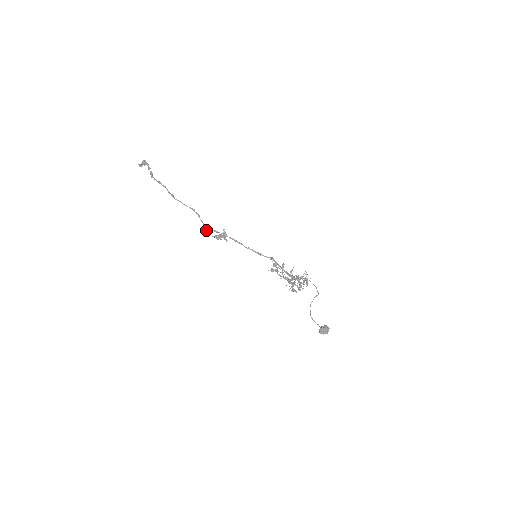
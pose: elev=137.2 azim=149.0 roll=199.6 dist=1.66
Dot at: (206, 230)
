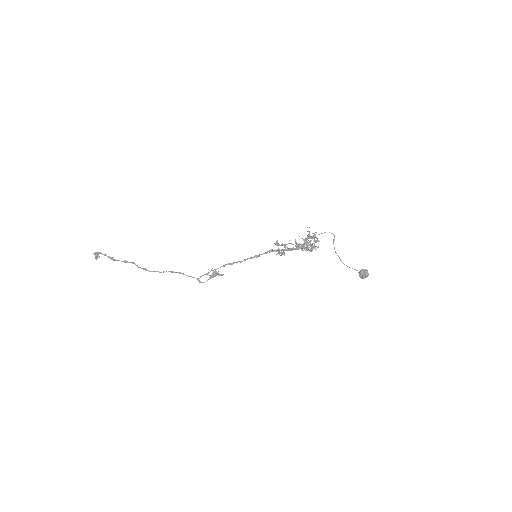
Dot at: (199, 280)
